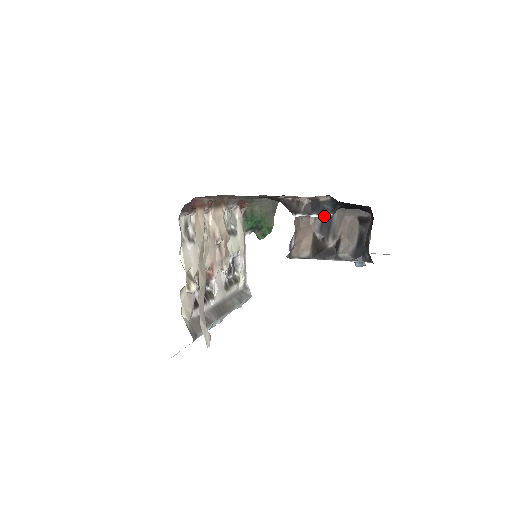
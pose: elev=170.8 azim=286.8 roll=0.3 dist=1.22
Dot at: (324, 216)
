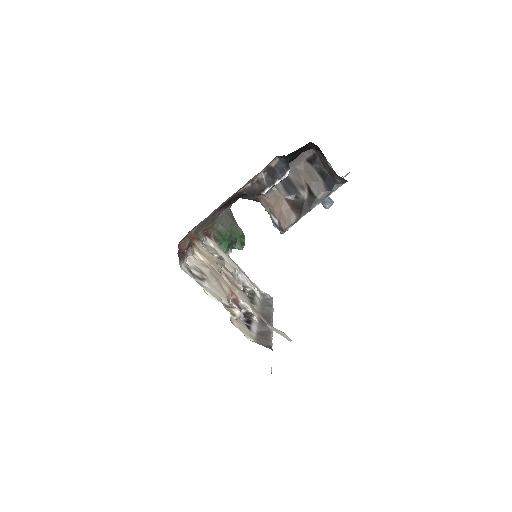
Dot at: (285, 176)
